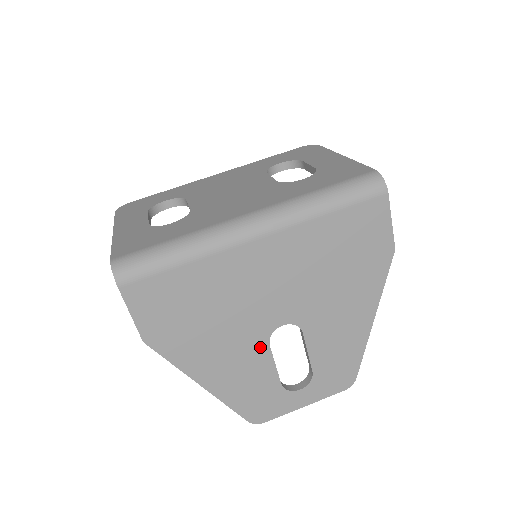
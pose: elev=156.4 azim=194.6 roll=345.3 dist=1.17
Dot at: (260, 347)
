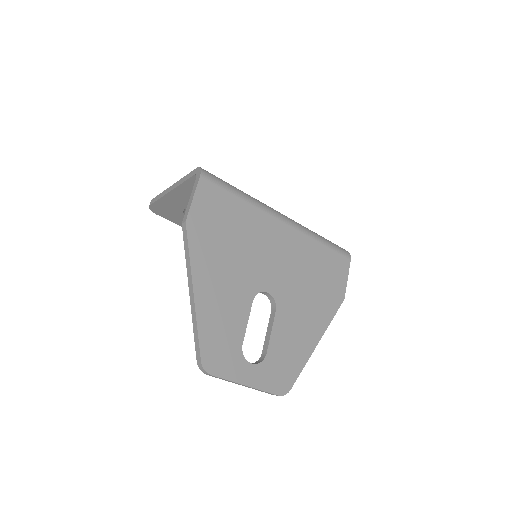
Dot at: (247, 297)
